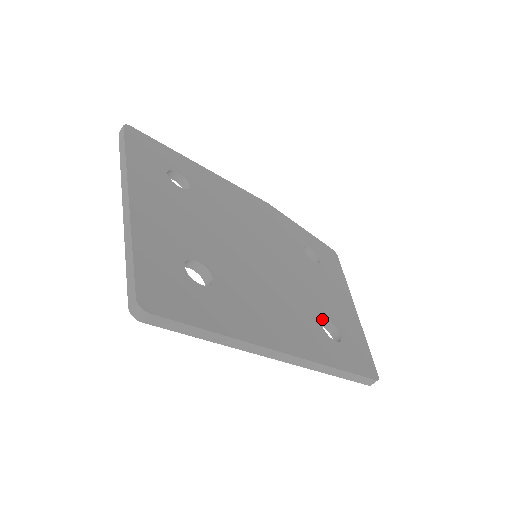
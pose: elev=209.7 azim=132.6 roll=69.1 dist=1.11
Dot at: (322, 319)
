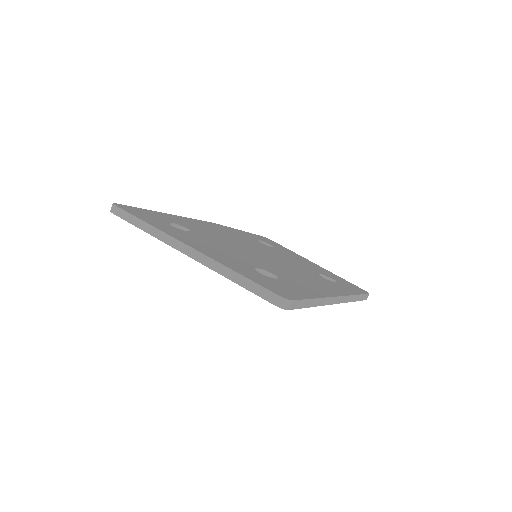
Dot at: (319, 275)
